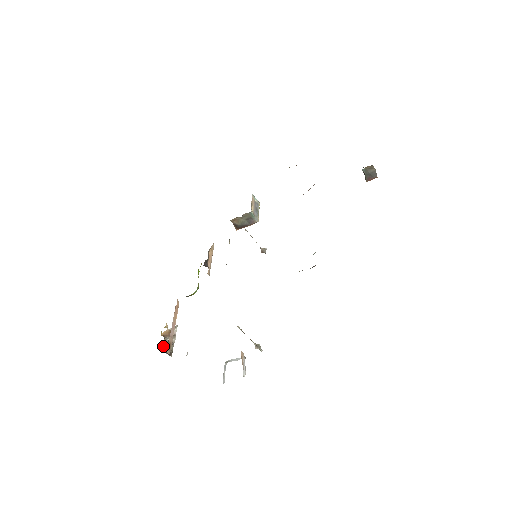
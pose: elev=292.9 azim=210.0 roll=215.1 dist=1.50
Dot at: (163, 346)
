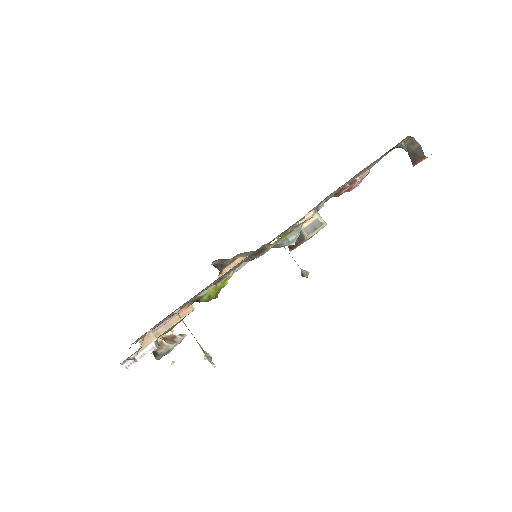
Dot at: occluded
